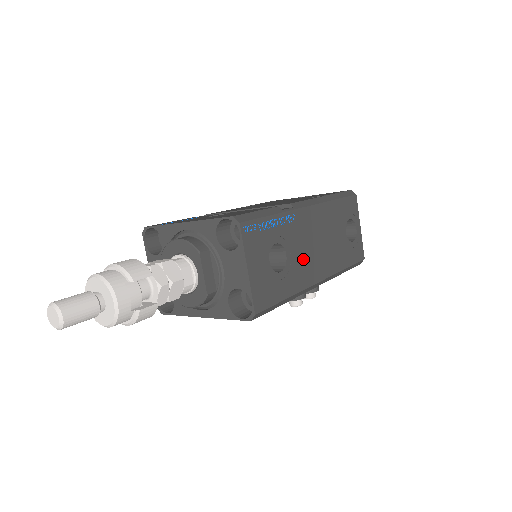
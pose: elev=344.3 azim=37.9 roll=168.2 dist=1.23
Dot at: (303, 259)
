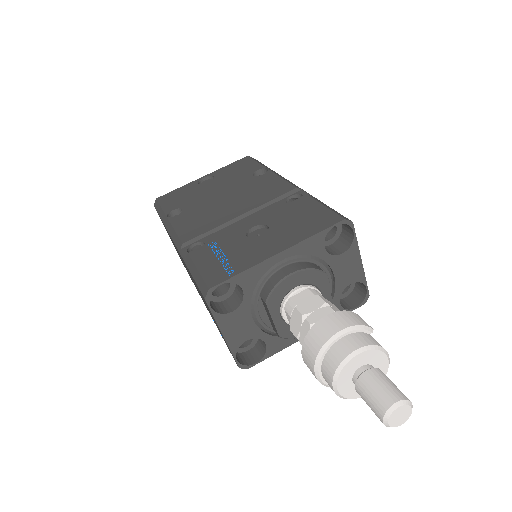
Dot at: occluded
